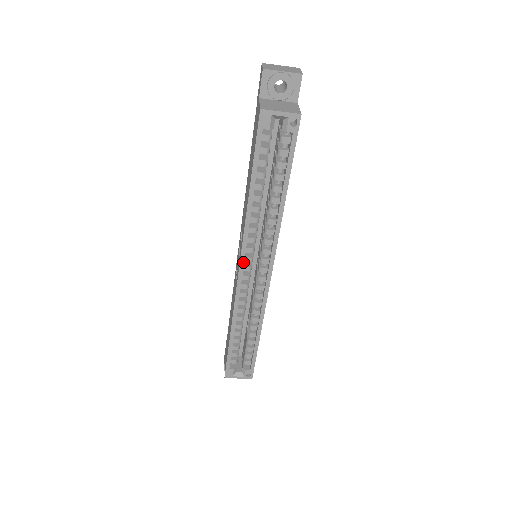
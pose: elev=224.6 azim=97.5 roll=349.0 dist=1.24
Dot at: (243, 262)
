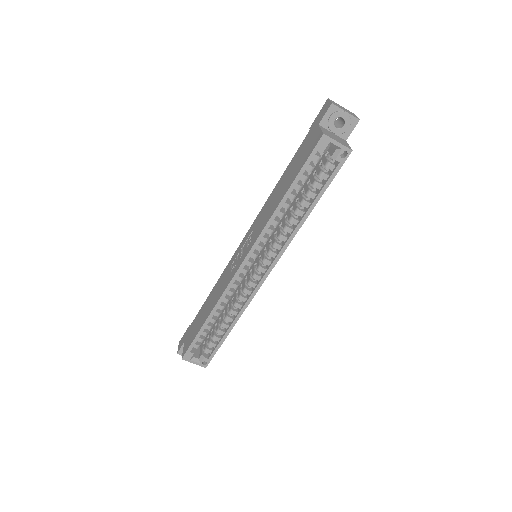
Dot at: (249, 256)
